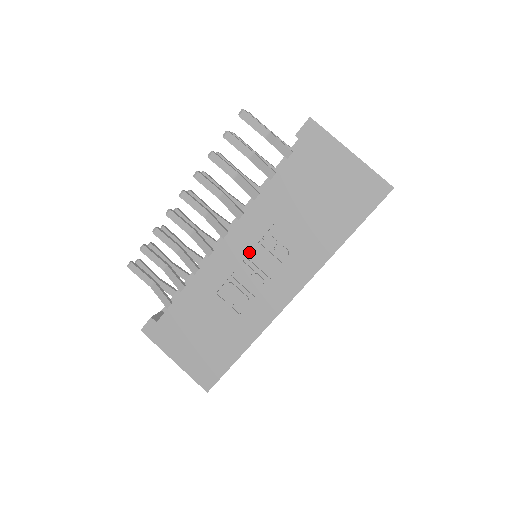
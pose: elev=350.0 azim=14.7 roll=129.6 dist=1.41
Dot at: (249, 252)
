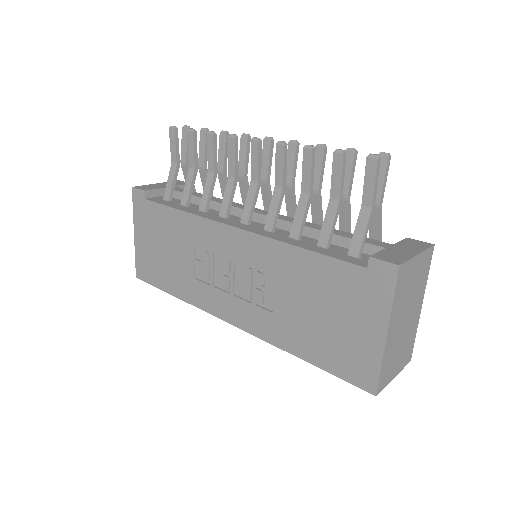
Dot at: (239, 261)
